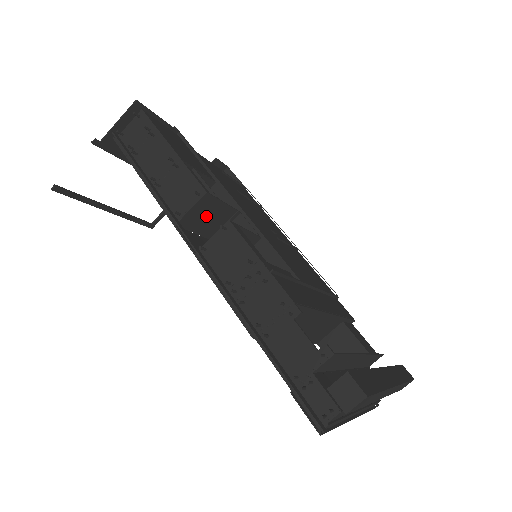
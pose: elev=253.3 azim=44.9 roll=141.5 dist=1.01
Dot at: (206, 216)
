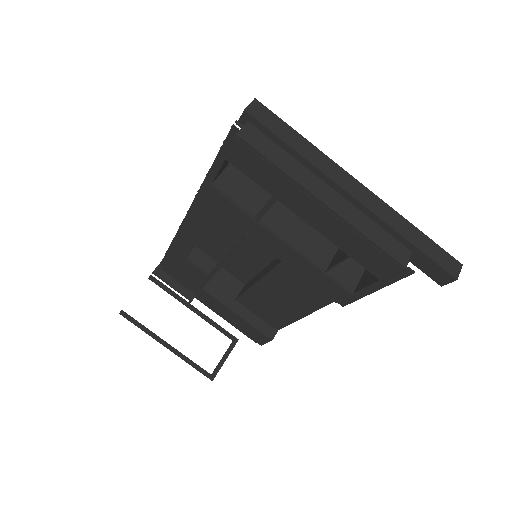
Dot at: occluded
